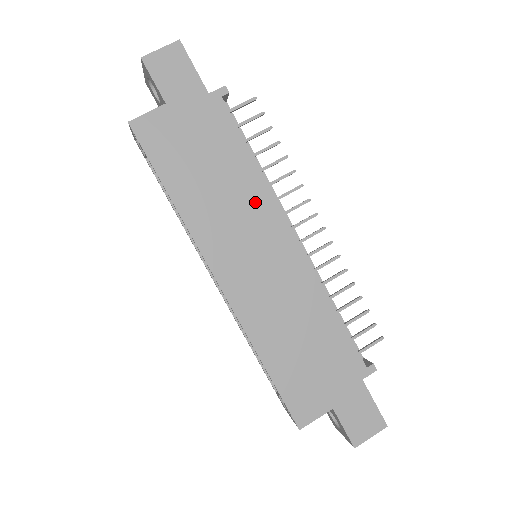
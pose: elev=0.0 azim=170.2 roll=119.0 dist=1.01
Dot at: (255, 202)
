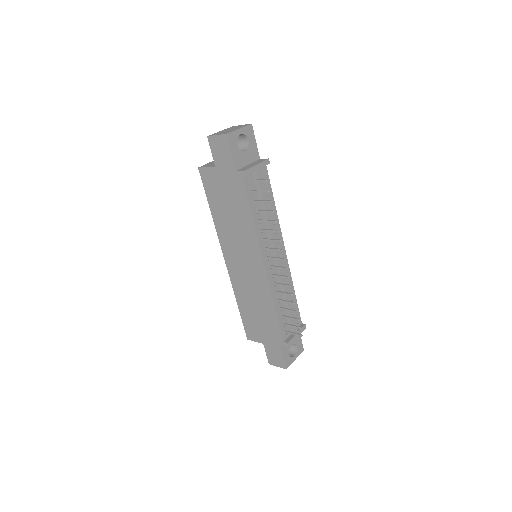
Dot at: (248, 238)
